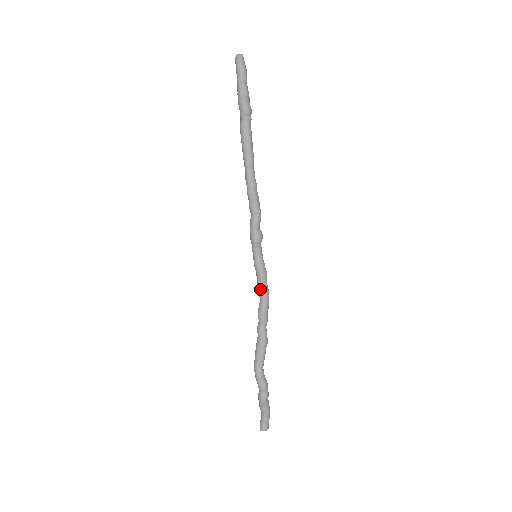
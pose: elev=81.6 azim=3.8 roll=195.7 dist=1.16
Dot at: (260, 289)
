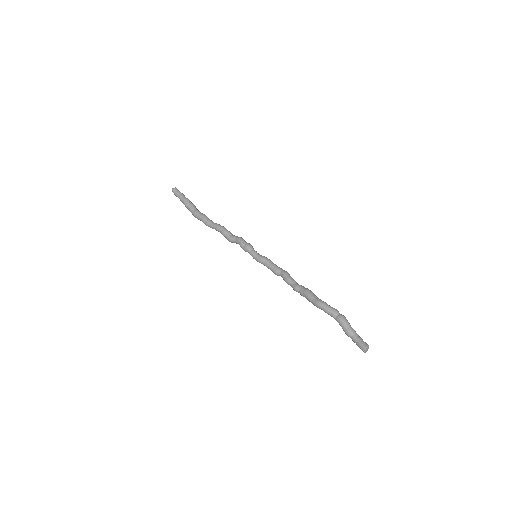
Dot at: (275, 267)
